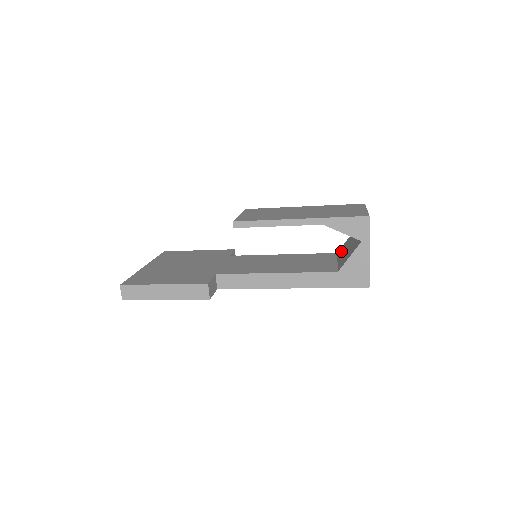
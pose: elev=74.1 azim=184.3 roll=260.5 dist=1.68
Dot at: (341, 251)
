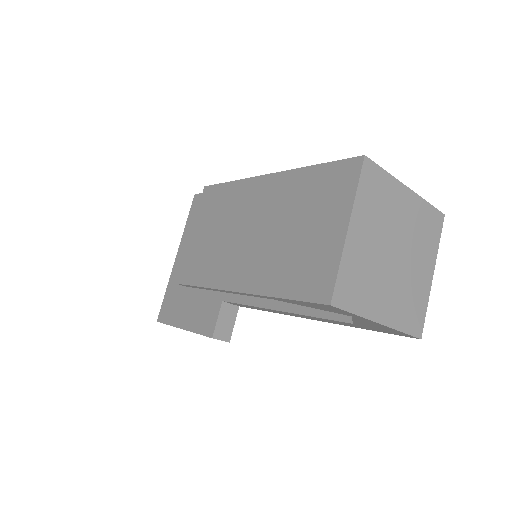
Dot at: occluded
